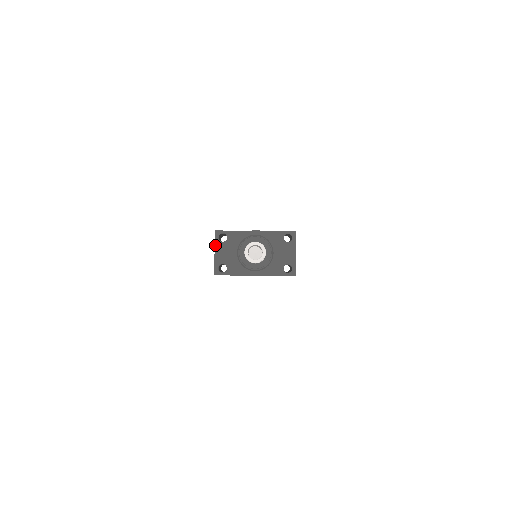
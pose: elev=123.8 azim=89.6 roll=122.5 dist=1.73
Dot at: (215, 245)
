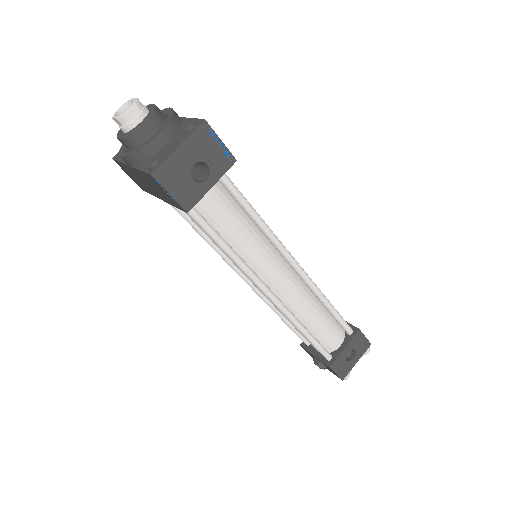
Dot at: occluded
